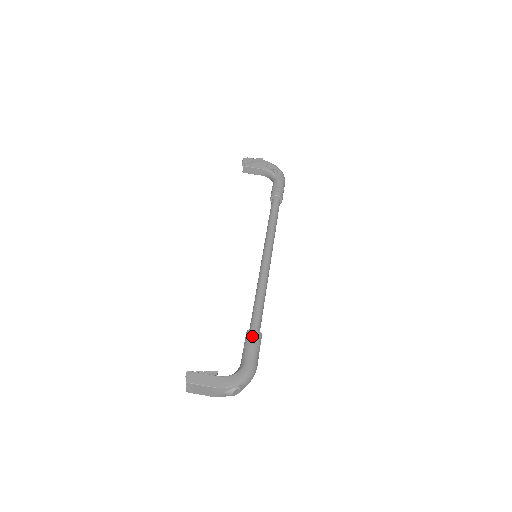
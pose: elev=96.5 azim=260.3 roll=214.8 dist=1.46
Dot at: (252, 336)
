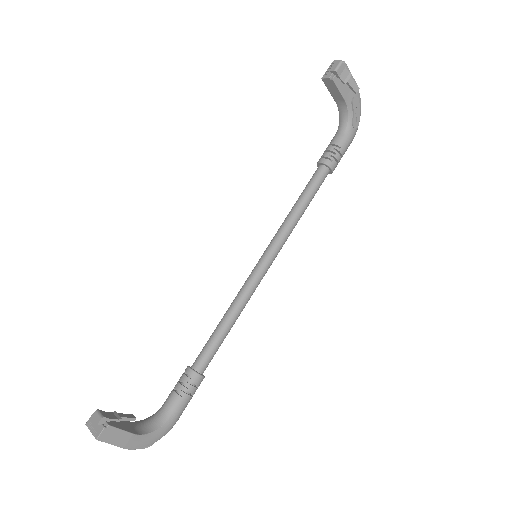
Dot at: (194, 384)
